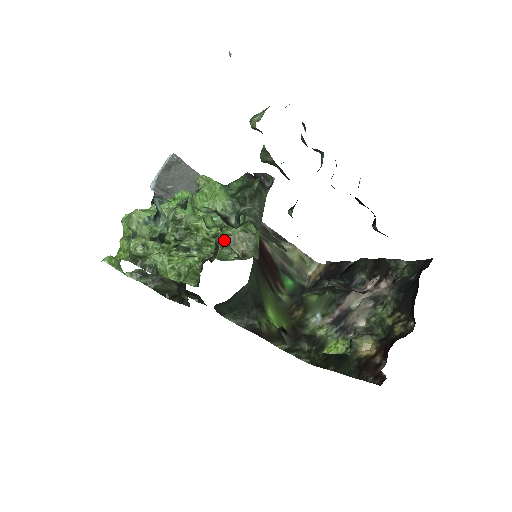
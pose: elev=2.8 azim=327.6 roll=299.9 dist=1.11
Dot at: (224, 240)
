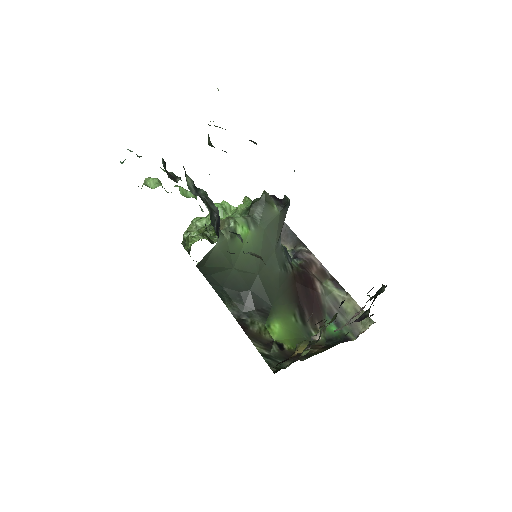
Dot at: occluded
